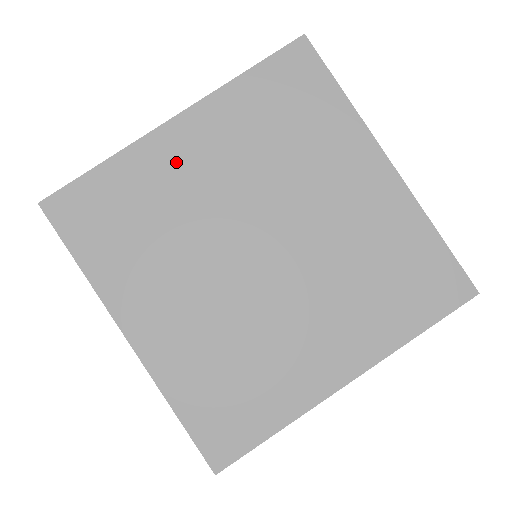
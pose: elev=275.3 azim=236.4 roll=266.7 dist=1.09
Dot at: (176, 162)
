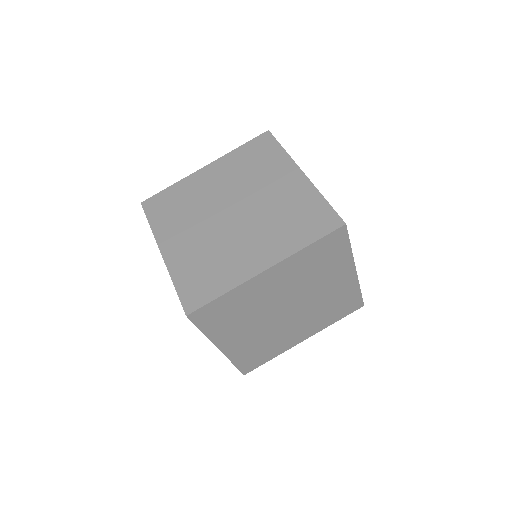
Dot at: (202, 182)
